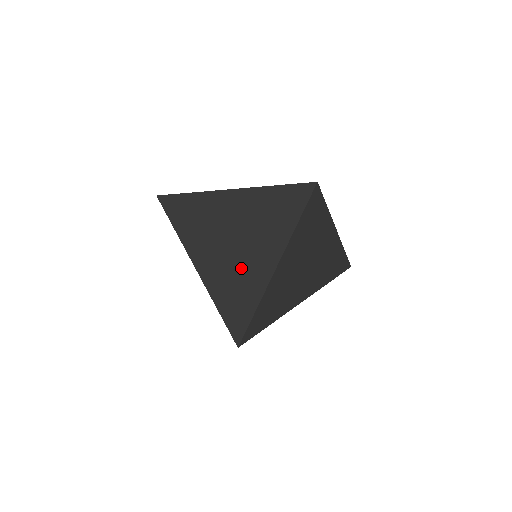
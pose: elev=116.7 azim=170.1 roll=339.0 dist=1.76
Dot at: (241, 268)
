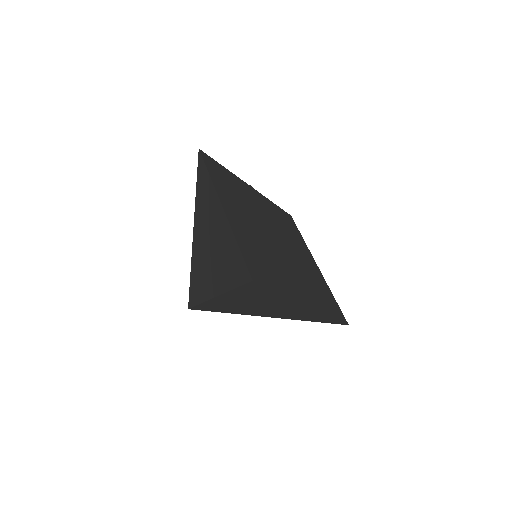
Dot at: (247, 310)
